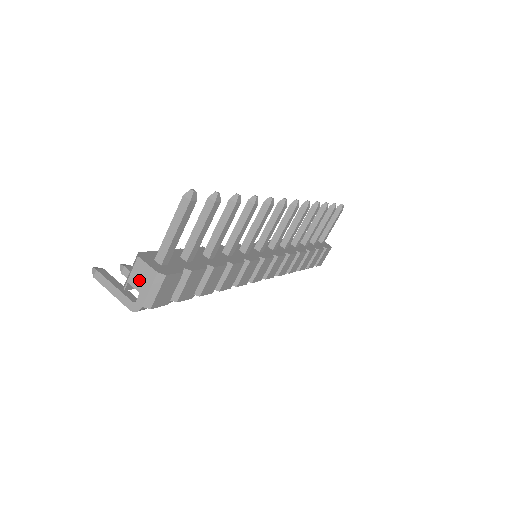
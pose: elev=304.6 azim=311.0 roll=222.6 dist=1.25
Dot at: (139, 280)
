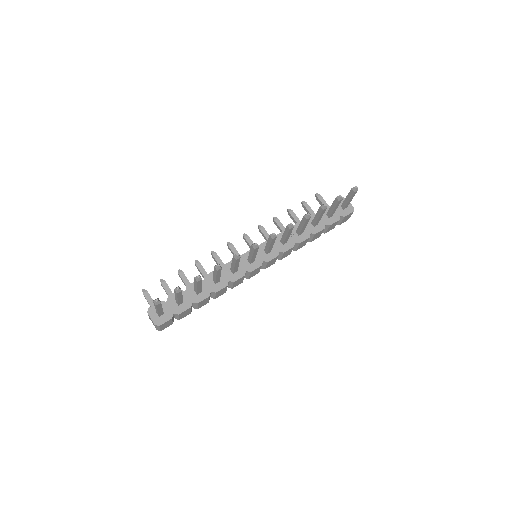
Dot at: occluded
